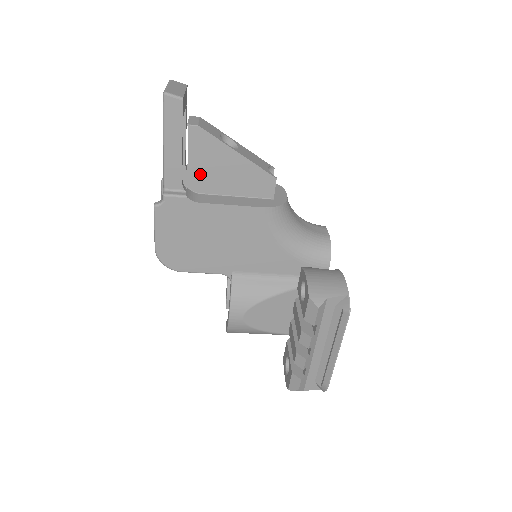
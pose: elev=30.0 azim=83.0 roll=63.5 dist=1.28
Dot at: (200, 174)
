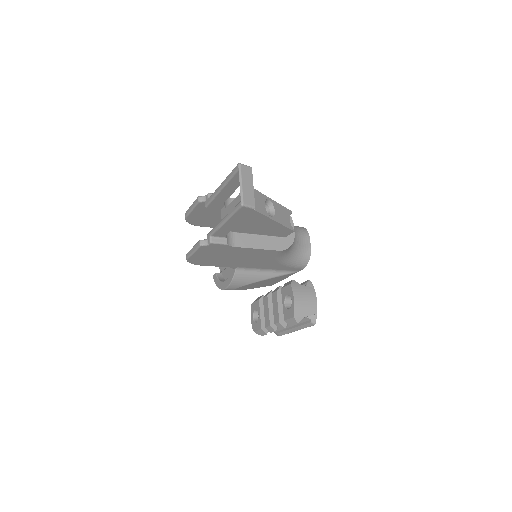
Dot at: (240, 226)
